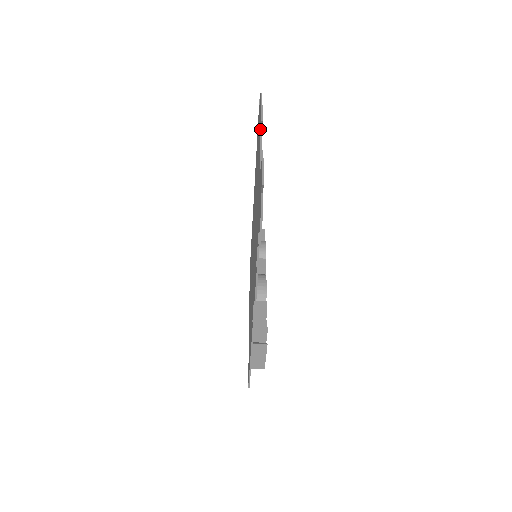
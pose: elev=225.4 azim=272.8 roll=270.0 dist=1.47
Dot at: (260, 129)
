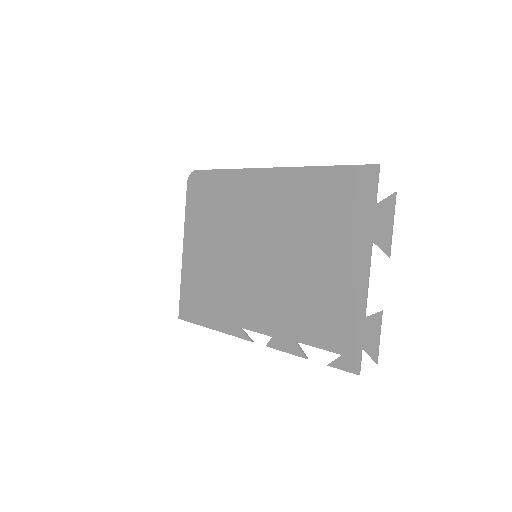
Dot at: (375, 244)
